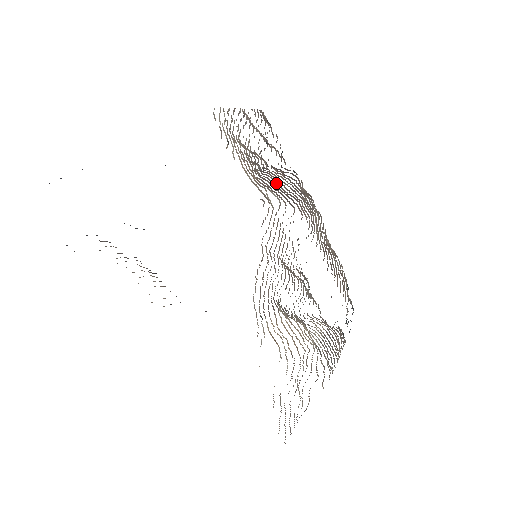
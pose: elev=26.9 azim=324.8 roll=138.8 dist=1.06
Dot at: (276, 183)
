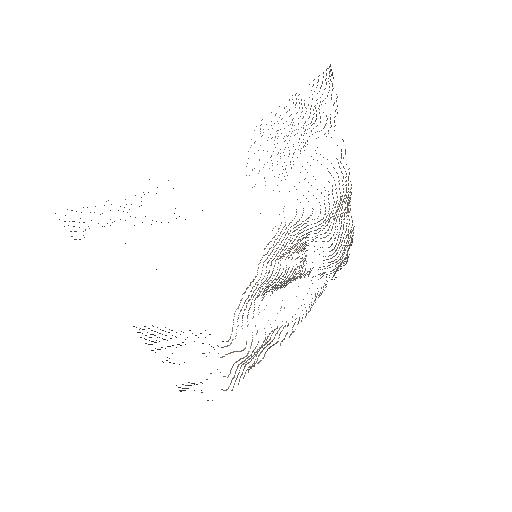
Dot at: occluded
